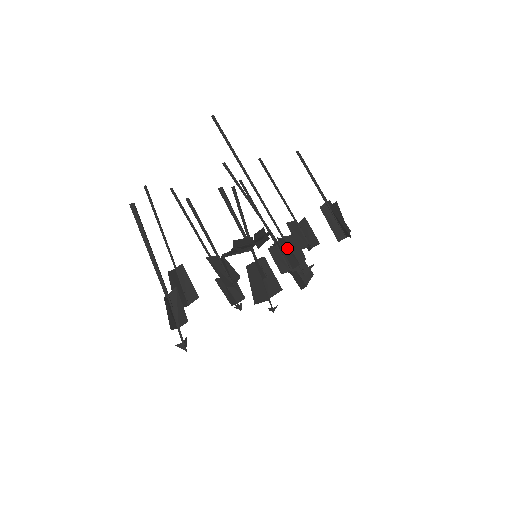
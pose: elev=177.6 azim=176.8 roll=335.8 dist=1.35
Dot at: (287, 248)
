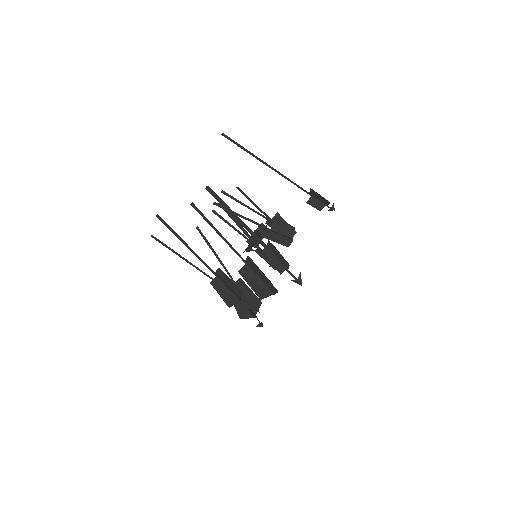
Dot at: (317, 196)
